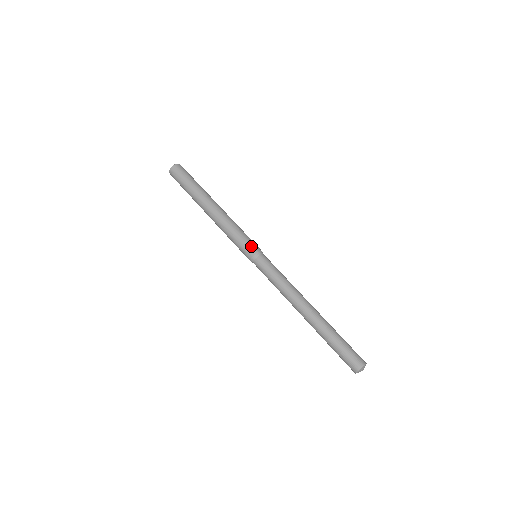
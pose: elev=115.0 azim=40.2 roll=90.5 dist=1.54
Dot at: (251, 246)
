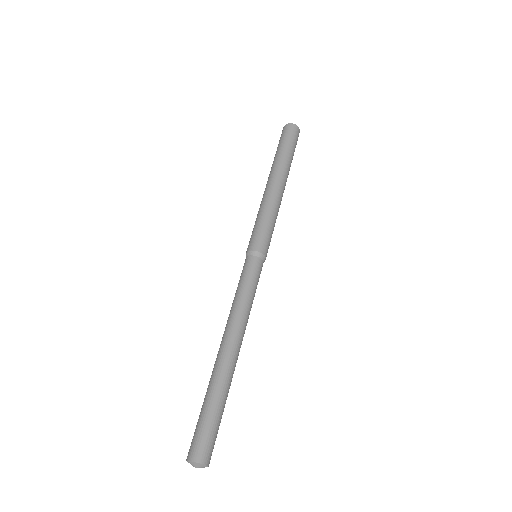
Dot at: (268, 246)
